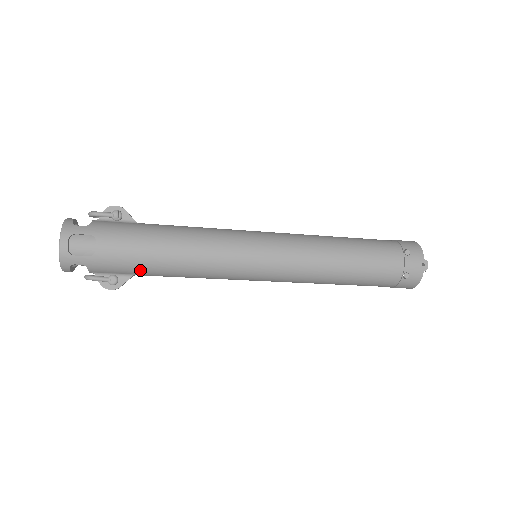
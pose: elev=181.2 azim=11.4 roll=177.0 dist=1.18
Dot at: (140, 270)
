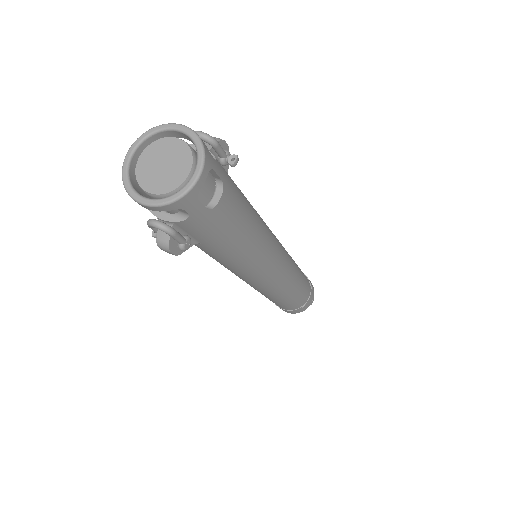
Dot at: (216, 244)
